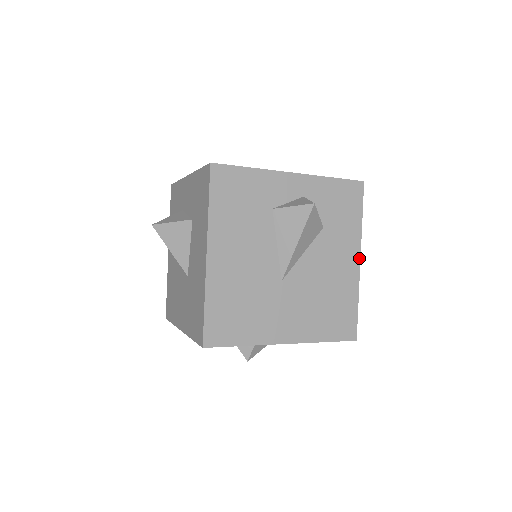
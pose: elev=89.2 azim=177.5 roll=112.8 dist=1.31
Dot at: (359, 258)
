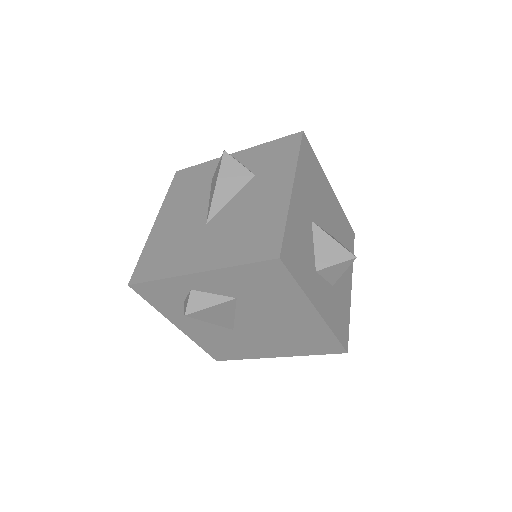
Dot at: (292, 185)
